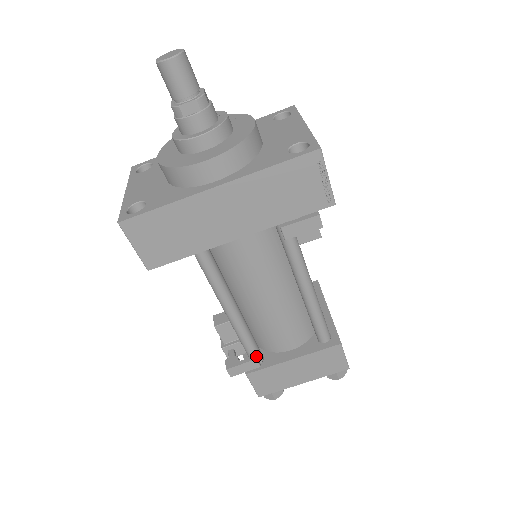
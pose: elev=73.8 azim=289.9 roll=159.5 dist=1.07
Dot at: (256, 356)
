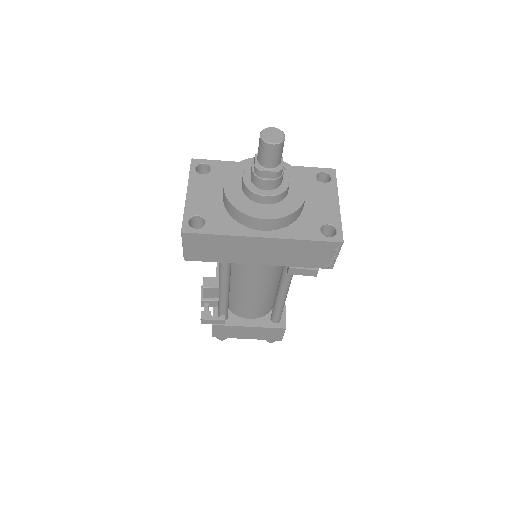
Dot at: occluded
